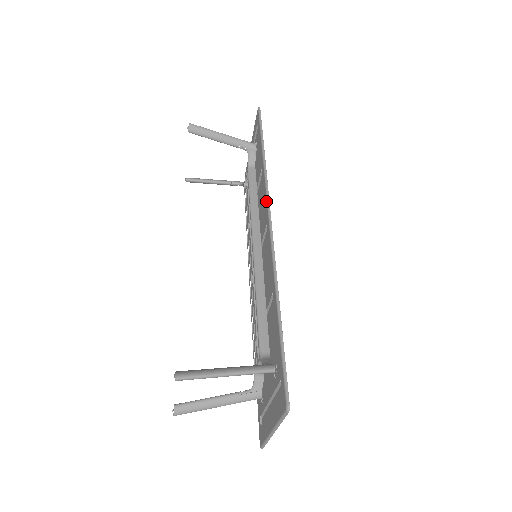
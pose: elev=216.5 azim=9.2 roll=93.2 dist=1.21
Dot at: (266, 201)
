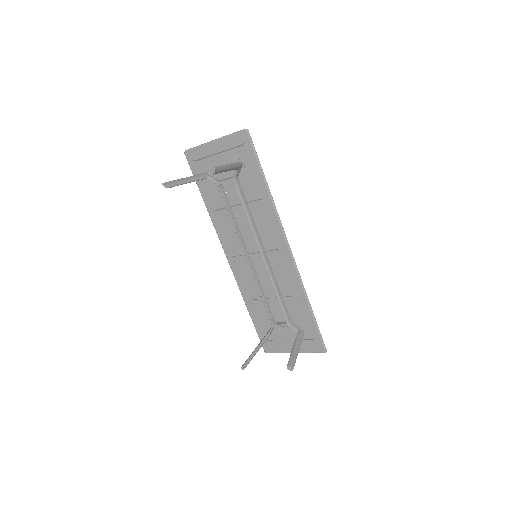
Dot at: (282, 233)
